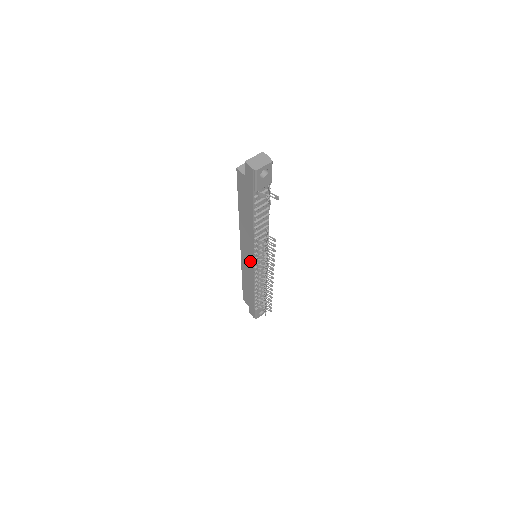
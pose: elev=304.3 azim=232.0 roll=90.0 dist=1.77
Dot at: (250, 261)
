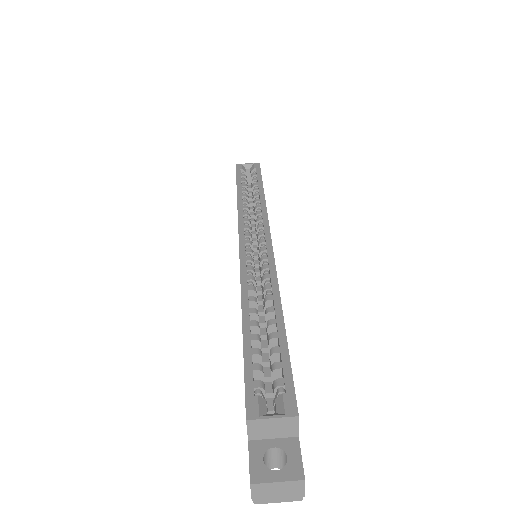
Dot at: occluded
